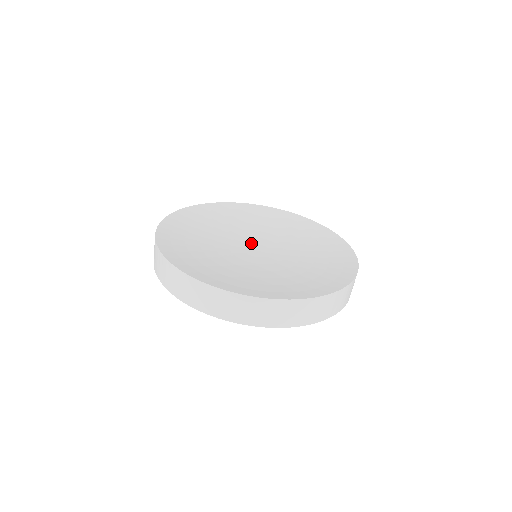
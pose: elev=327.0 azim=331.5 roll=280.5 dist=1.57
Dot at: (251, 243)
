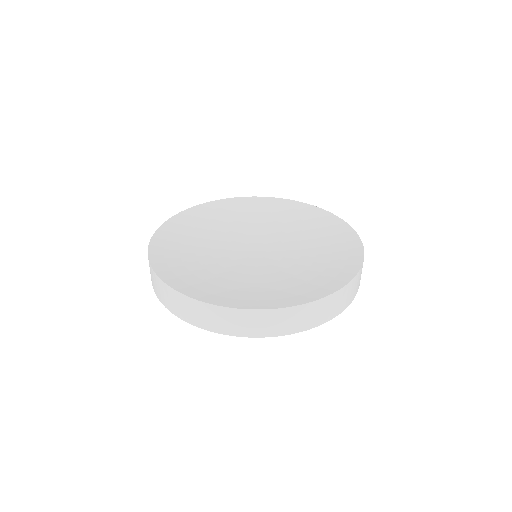
Dot at: (245, 244)
